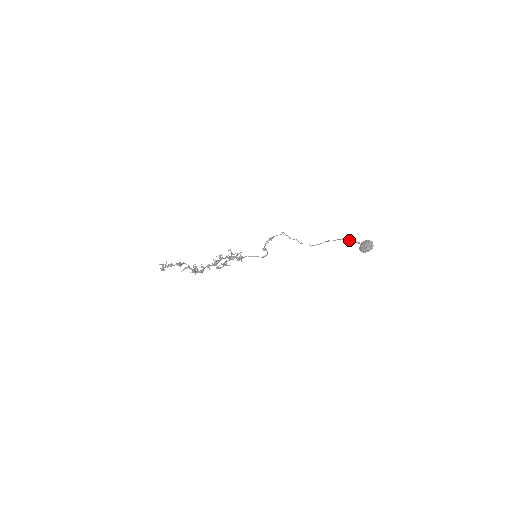
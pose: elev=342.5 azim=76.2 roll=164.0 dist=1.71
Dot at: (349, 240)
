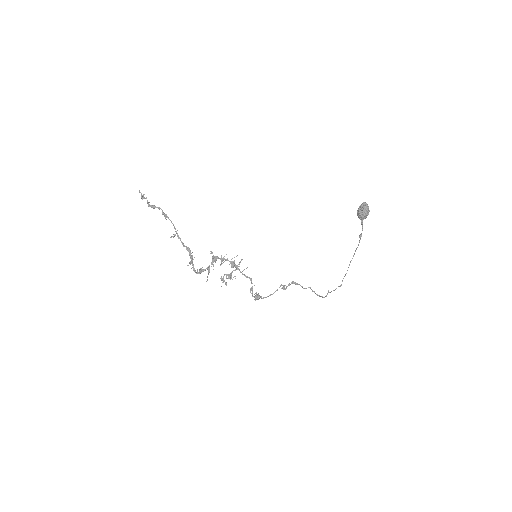
Dot at: (359, 236)
